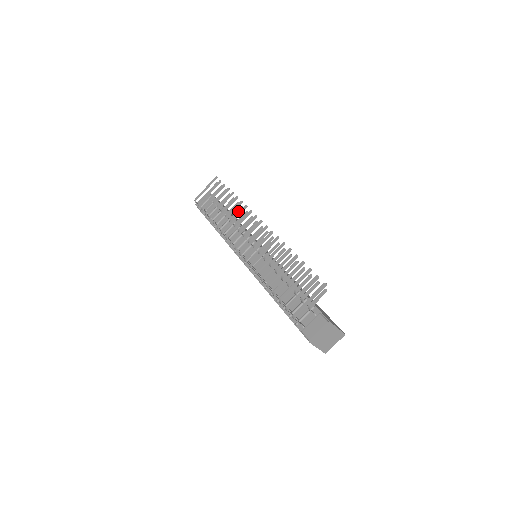
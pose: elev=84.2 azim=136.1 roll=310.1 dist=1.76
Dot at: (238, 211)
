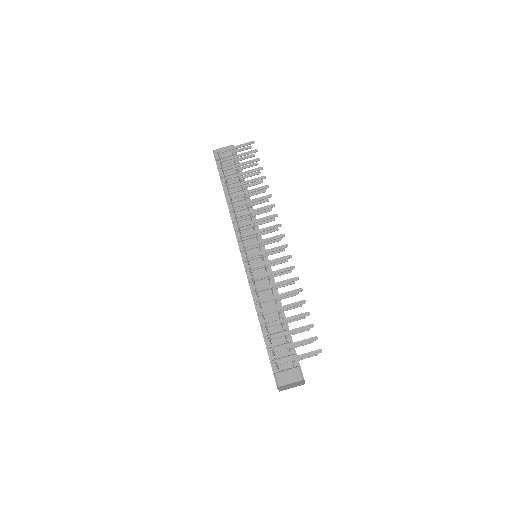
Dot at: (262, 201)
